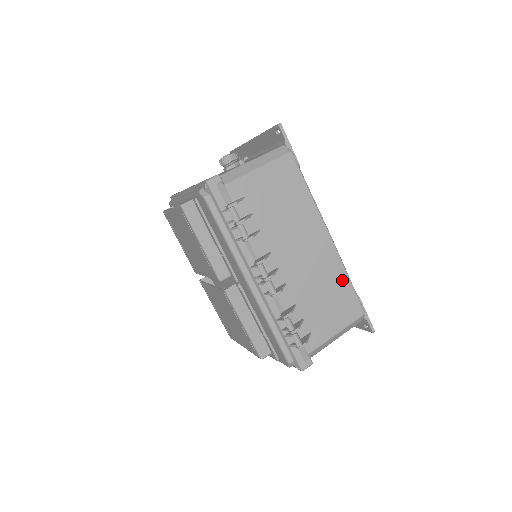
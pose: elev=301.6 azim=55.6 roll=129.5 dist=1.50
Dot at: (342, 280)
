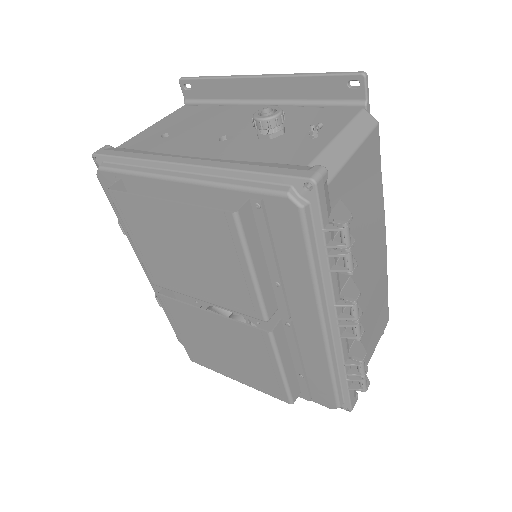
Dot at: (384, 289)
